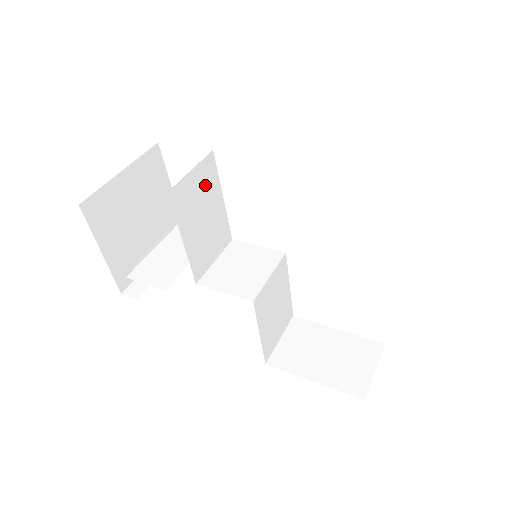
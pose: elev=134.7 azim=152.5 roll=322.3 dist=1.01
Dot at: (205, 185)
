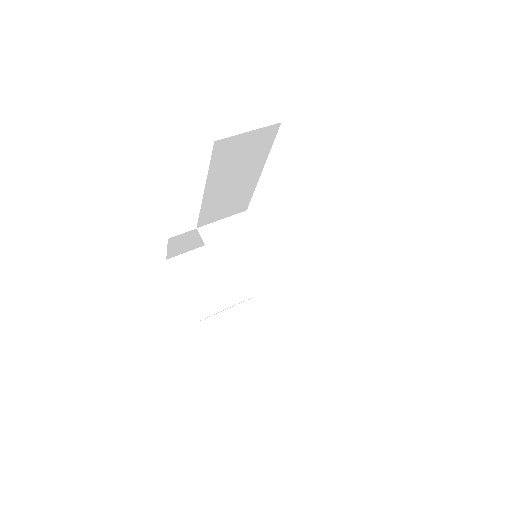
Dot at: (240, 232)
